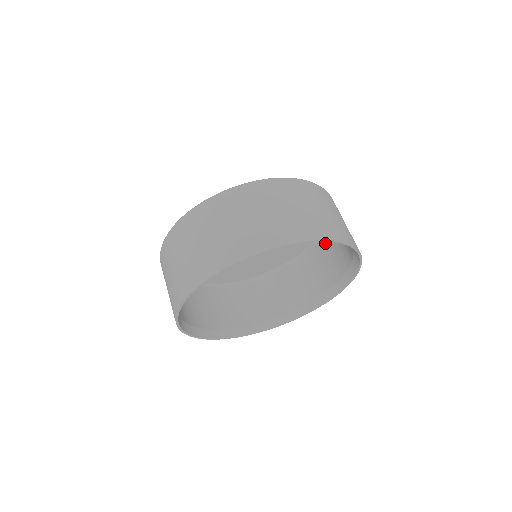
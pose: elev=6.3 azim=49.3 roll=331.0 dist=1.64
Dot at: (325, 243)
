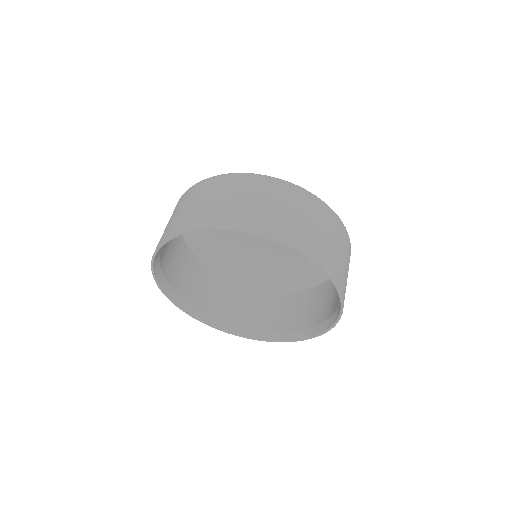
Dot at: (273, 298)
